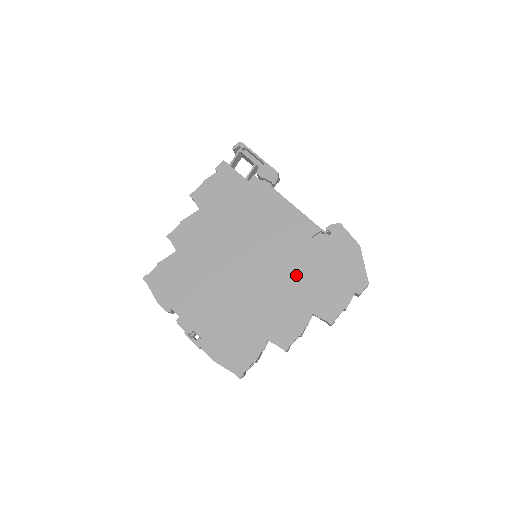
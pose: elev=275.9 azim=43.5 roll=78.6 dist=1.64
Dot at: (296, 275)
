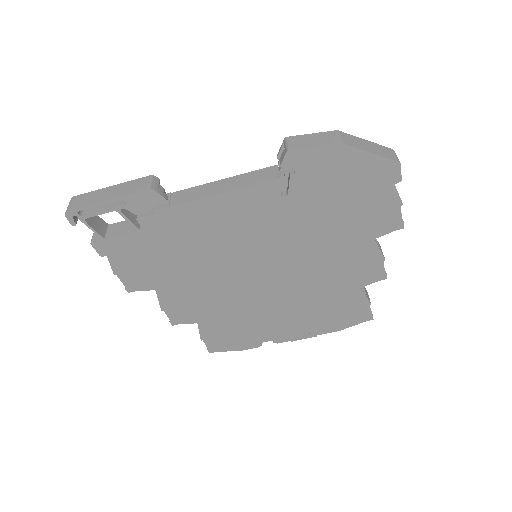
Dot at: (316, 235)
